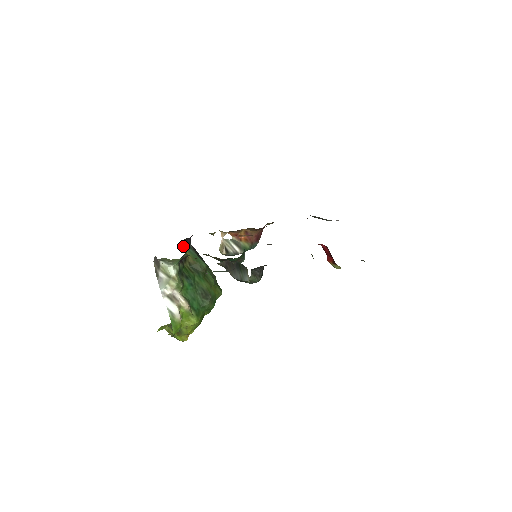
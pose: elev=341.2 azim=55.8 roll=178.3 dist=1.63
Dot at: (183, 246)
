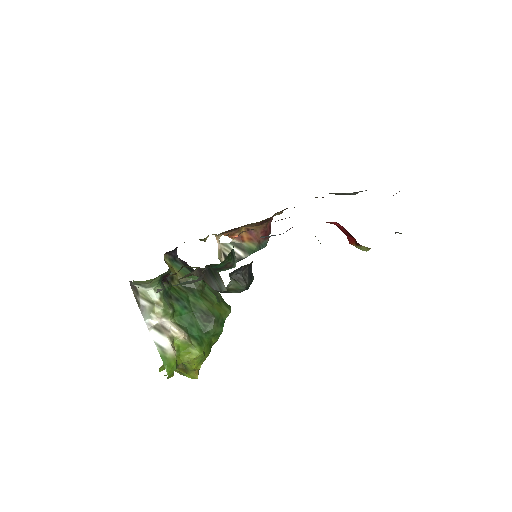
Dot at: (167, 262)
